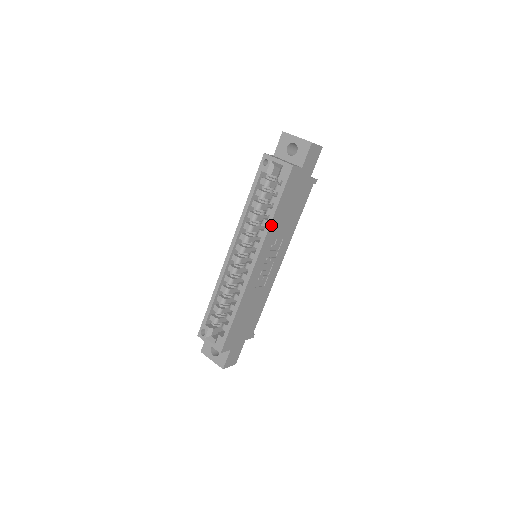
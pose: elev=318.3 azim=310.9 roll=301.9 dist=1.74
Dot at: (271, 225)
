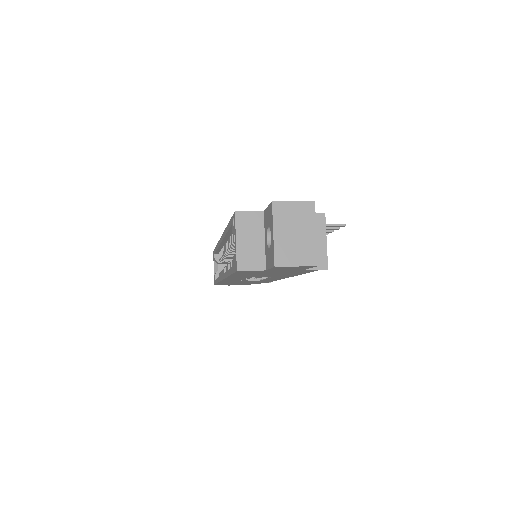
Dot at: occluded
